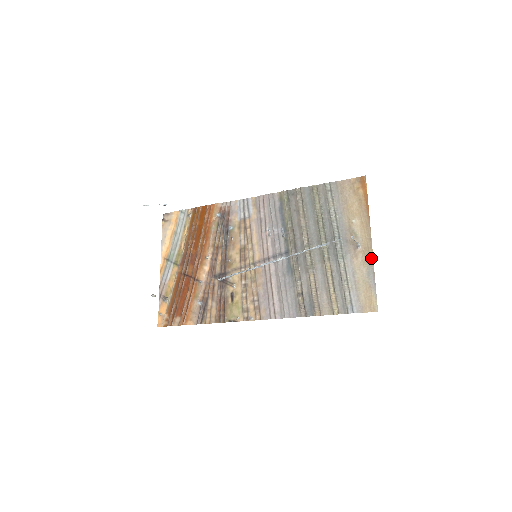
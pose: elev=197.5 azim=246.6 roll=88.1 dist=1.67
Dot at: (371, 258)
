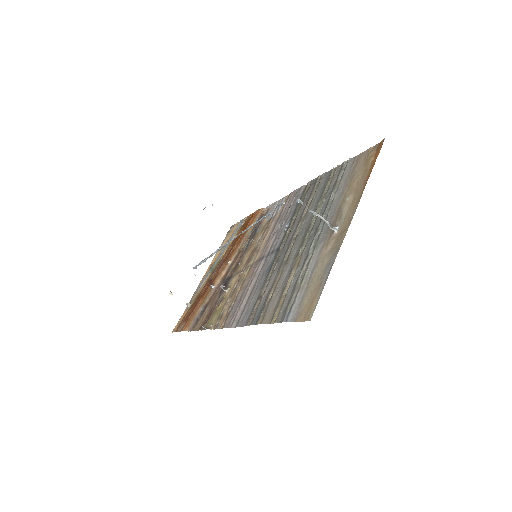
Dot at: (340, 244)
